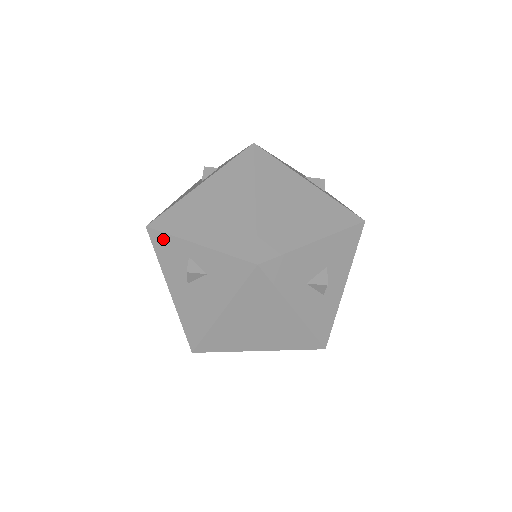
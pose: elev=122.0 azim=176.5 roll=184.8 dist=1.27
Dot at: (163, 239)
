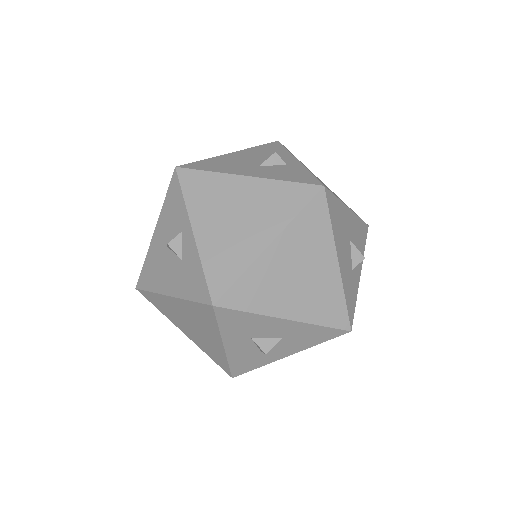
Dot at: (178, 194)
